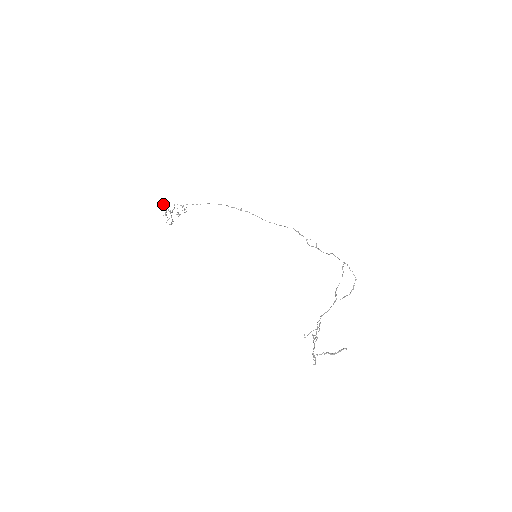
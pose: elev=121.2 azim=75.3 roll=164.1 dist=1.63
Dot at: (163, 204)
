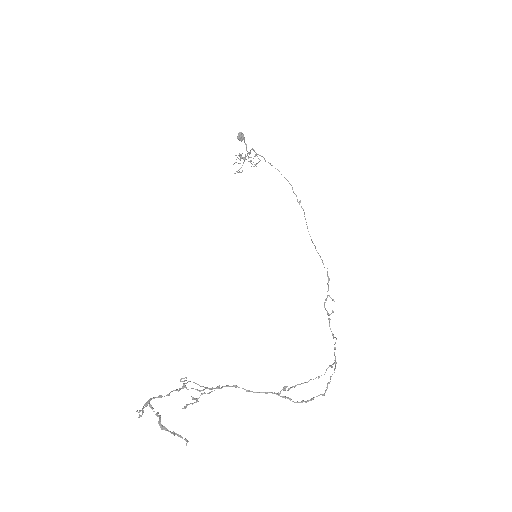
Dot at: (241, 136)
